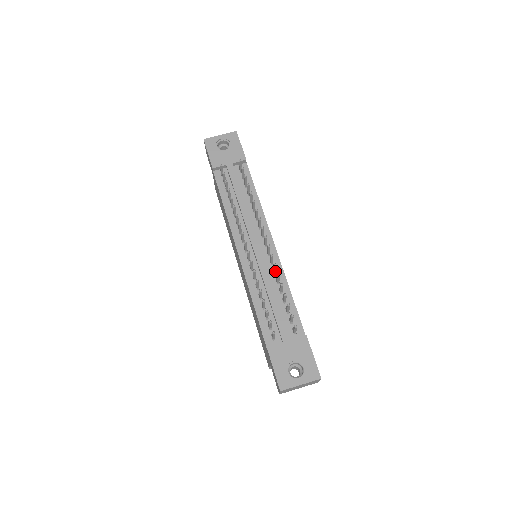
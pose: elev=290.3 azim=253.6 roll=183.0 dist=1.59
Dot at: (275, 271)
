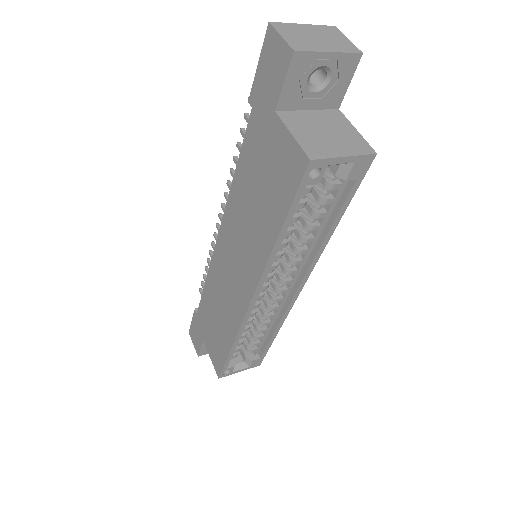
Dot at: occluded
